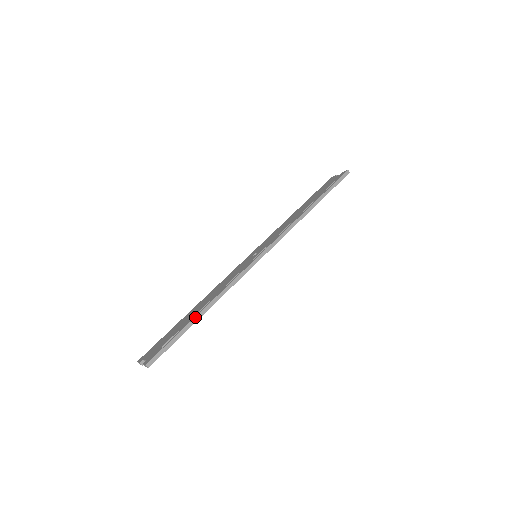
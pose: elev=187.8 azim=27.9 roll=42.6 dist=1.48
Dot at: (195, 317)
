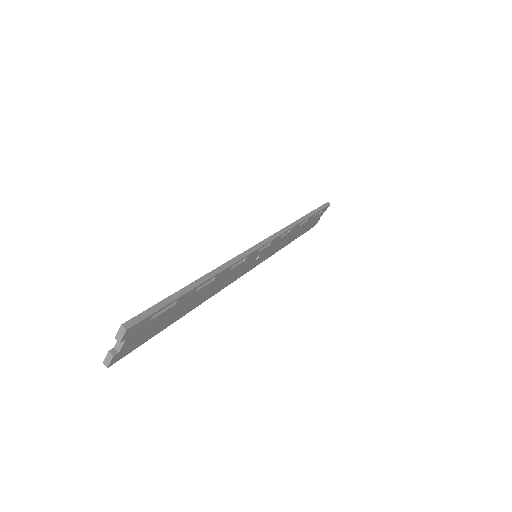
Dot at: (192, 282)
